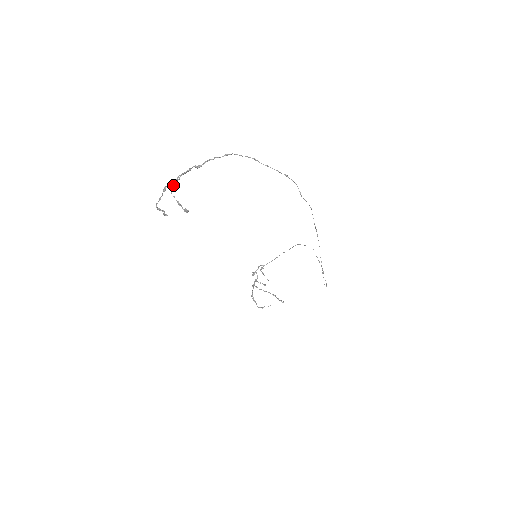
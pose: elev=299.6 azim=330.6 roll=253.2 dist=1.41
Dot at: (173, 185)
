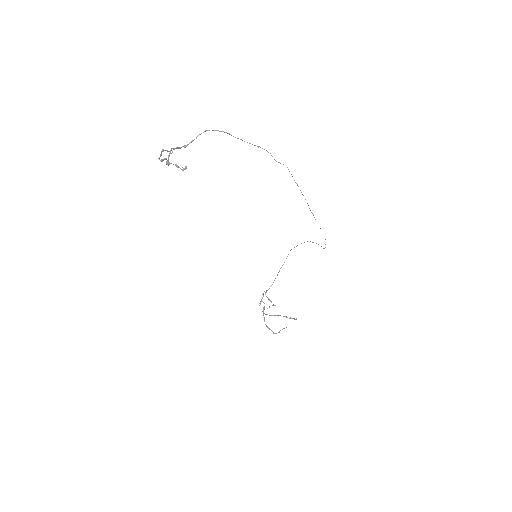
Dot at: (168, 157)
